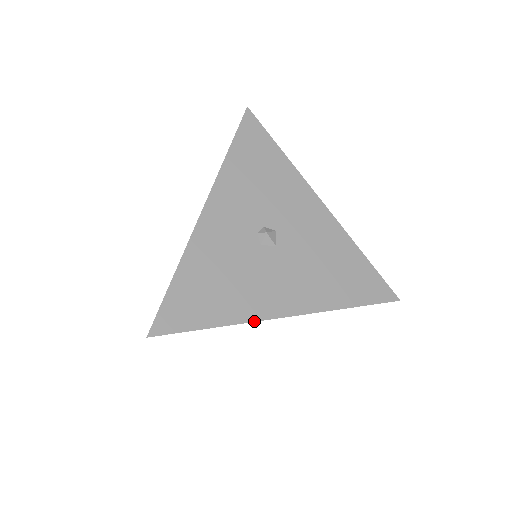
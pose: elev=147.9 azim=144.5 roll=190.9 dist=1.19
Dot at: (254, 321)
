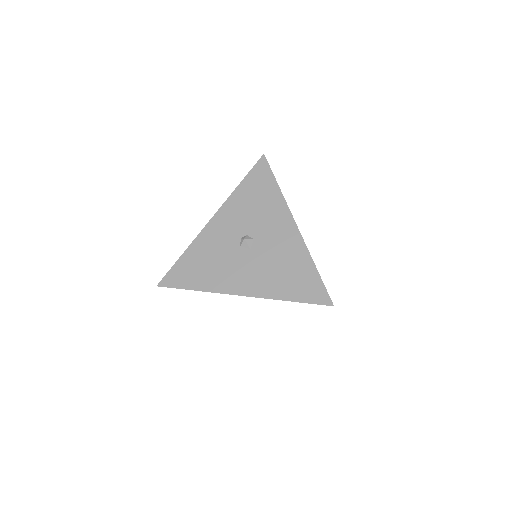
Dot at: occluded
